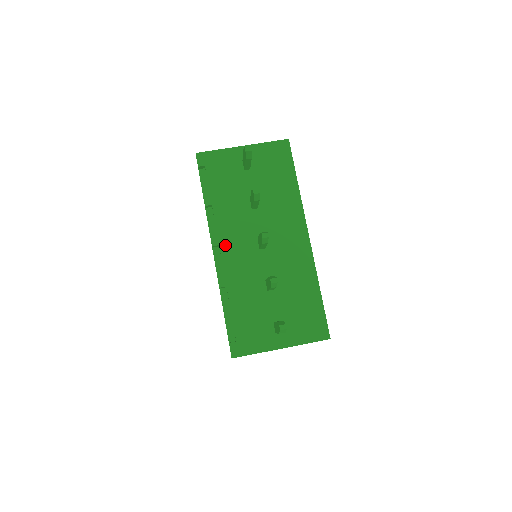
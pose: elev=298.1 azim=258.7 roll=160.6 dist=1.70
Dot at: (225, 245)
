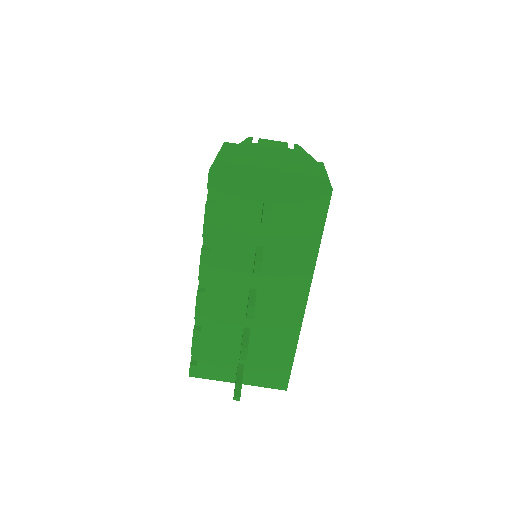
Dot at: (213, 283)
